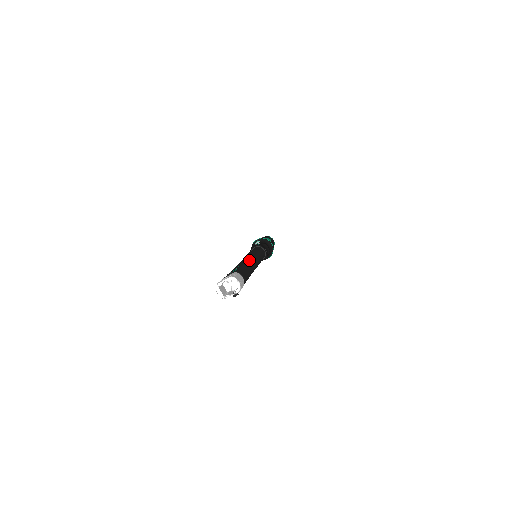
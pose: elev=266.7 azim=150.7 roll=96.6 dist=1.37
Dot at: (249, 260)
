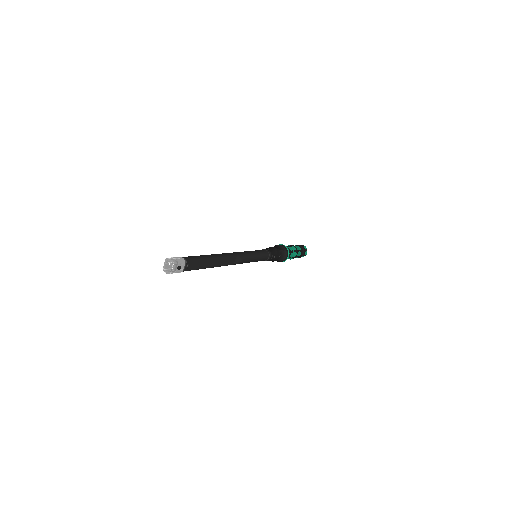
Dot at: occluded
